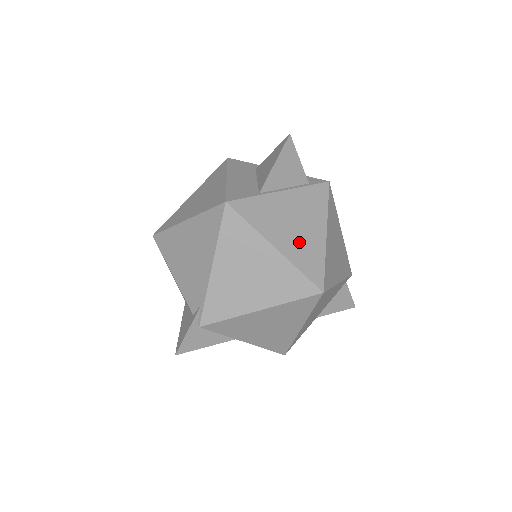
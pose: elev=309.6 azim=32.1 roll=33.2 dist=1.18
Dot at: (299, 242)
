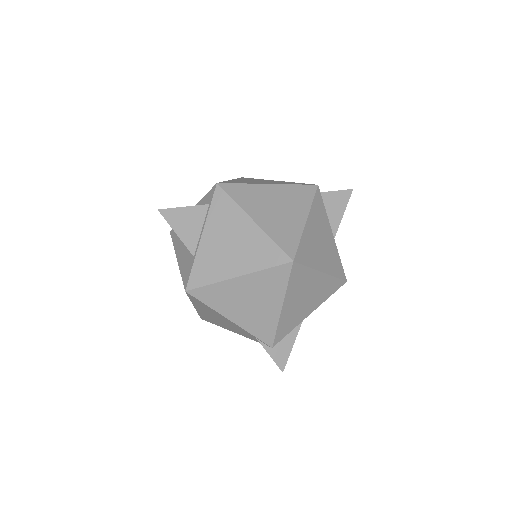
Dot at: (245, 252)
